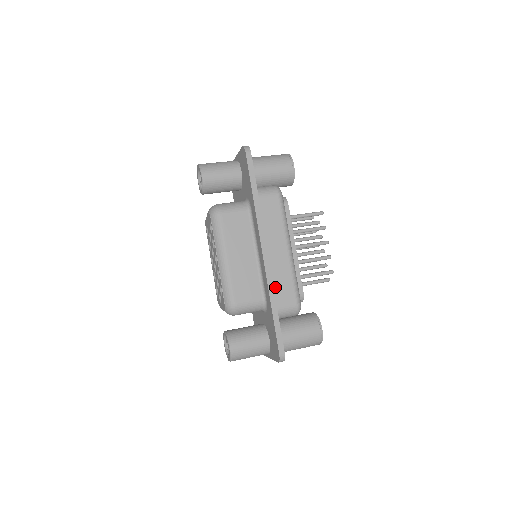
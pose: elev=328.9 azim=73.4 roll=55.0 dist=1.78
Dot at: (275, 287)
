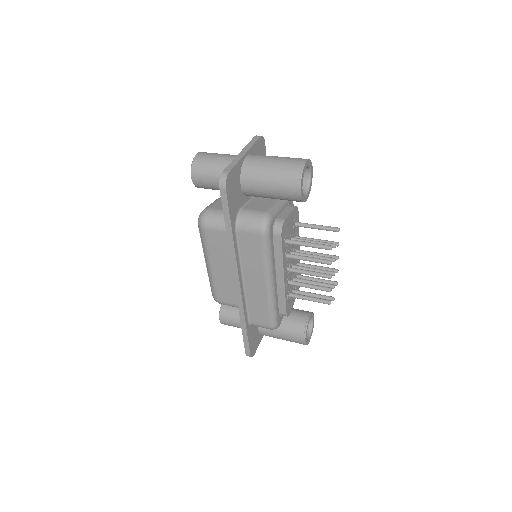
Dot at: (250, 308)
